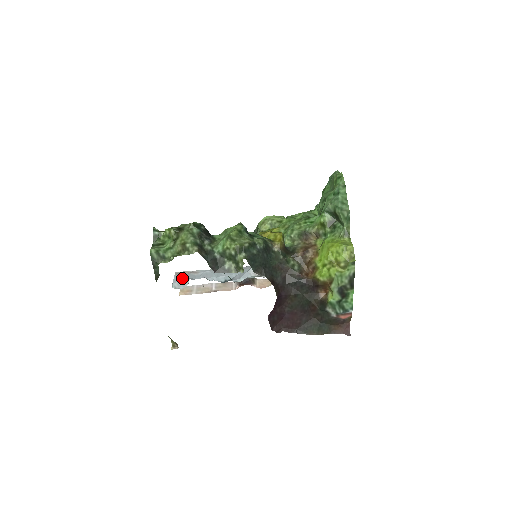
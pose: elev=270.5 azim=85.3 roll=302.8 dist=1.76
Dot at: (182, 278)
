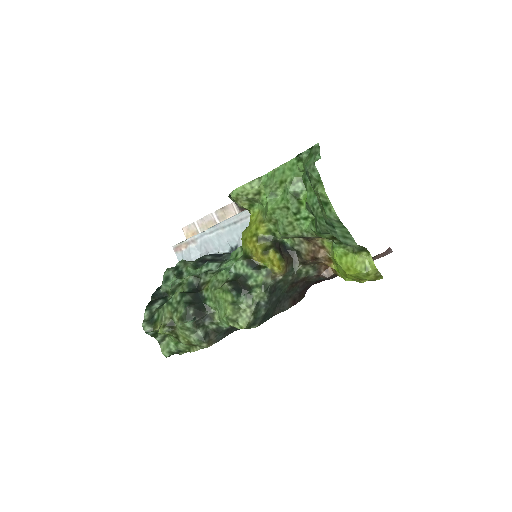
Dot at: (186, 259)
